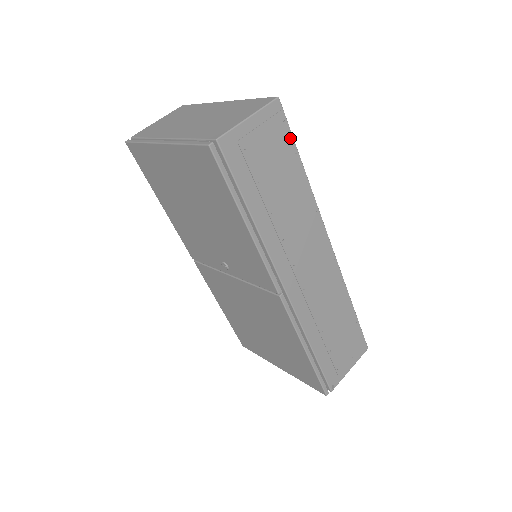
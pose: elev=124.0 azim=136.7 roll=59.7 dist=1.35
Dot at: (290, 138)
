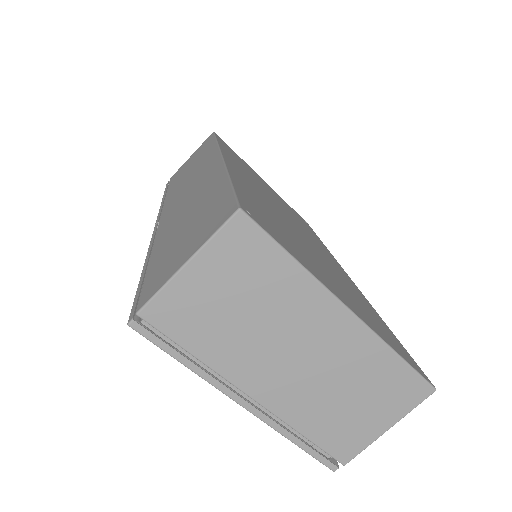
Dot at: occluded
